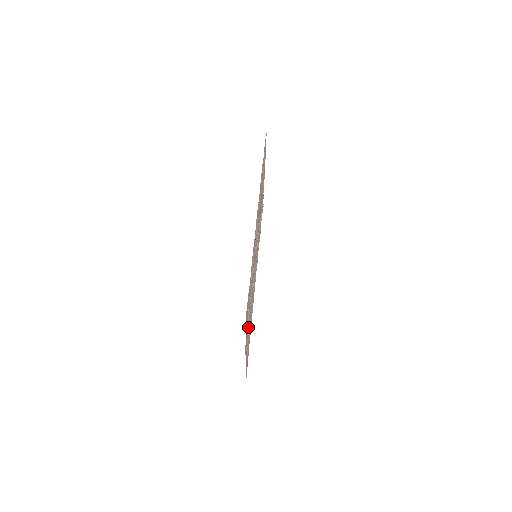
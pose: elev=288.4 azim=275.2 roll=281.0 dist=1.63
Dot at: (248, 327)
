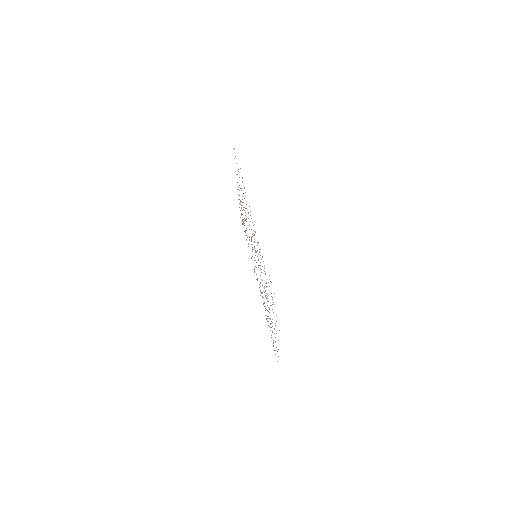
Dot at: (272, 319)
